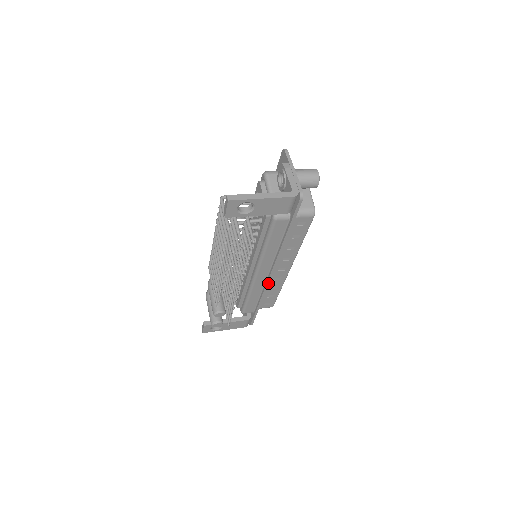
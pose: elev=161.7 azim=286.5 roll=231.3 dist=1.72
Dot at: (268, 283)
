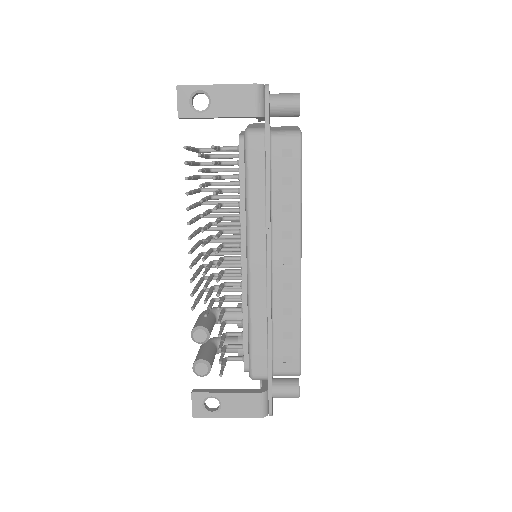
Dot at: (269, 284)
